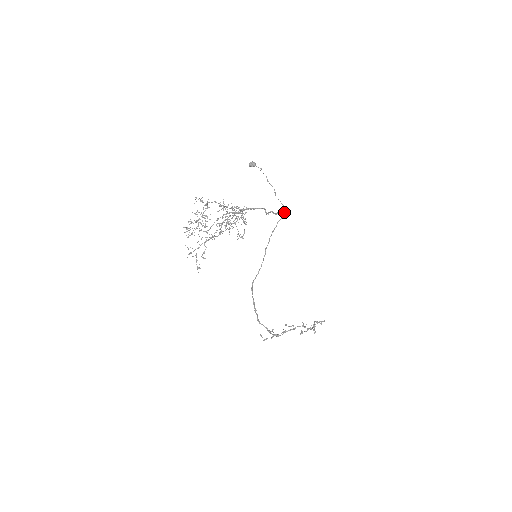
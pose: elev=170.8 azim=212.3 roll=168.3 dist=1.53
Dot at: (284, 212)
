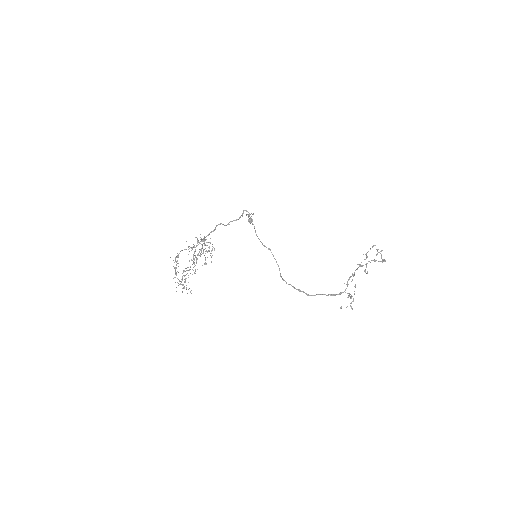
Dot at: (249, 214)
